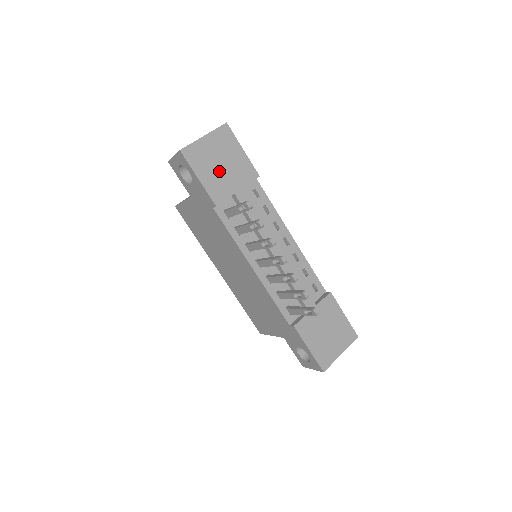
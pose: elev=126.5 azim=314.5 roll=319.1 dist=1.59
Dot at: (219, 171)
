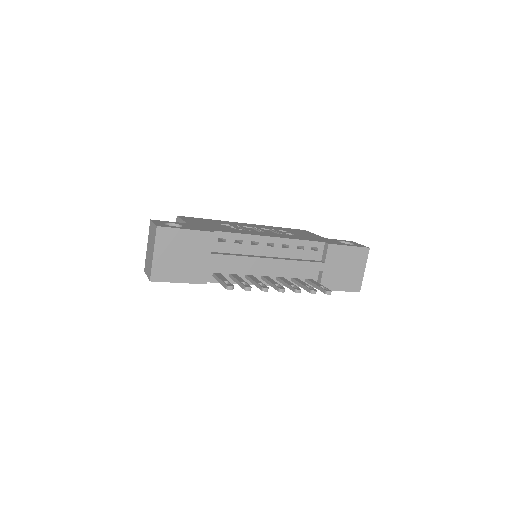
Dot at: (186, 262)
